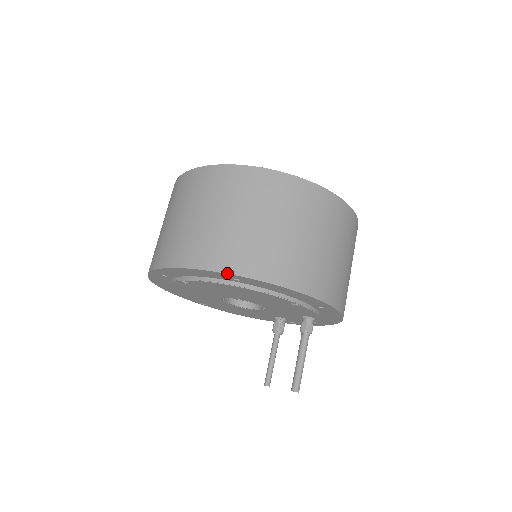
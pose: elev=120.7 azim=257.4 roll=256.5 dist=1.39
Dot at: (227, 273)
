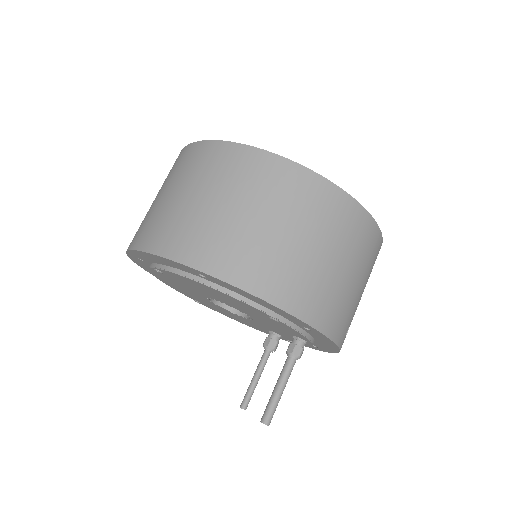
Dot at: (188, 265)
